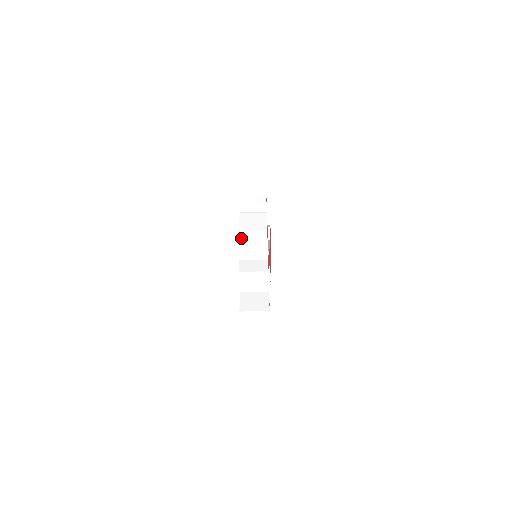
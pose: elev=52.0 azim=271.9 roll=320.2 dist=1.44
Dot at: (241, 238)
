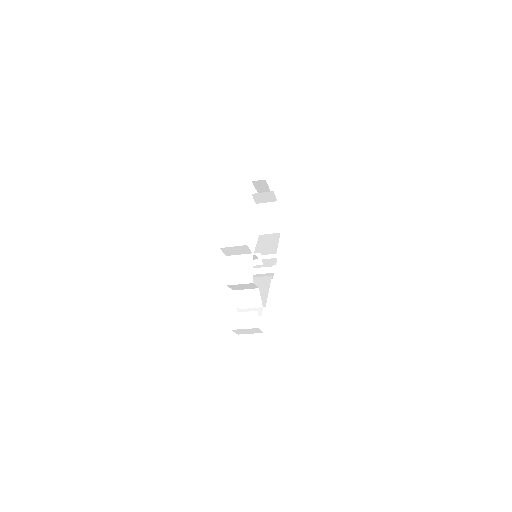
Dot at: (231, 287)
